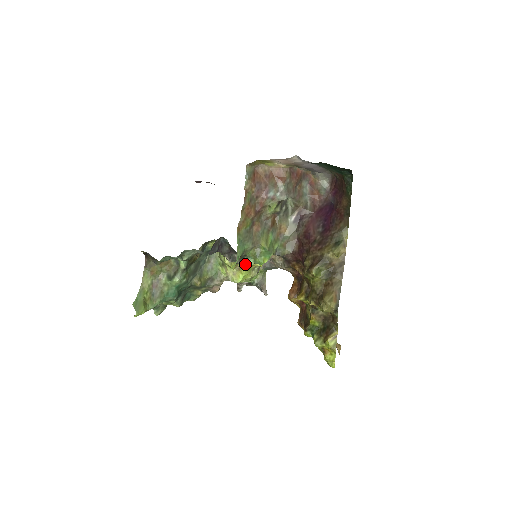
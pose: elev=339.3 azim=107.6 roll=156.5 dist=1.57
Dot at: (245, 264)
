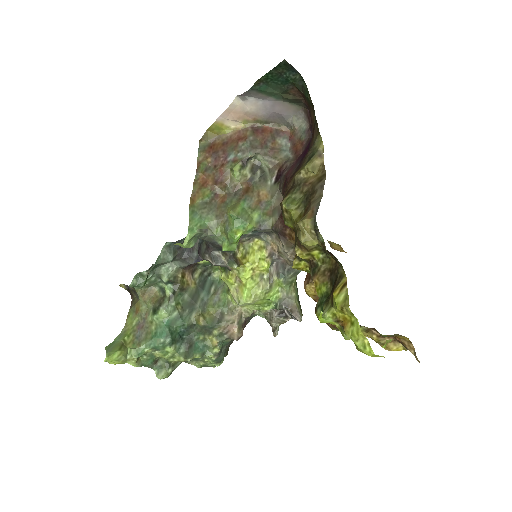
Dot at: (237, 264)
